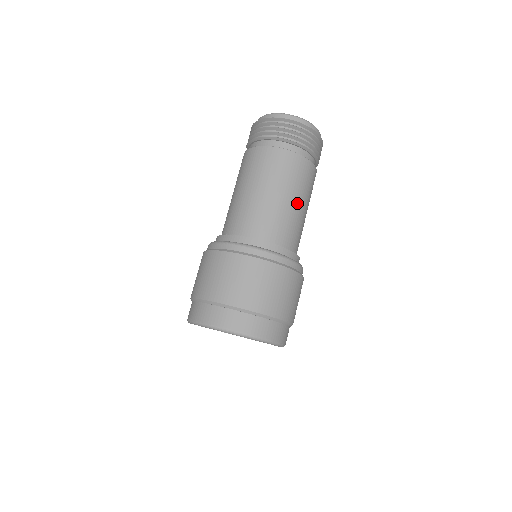
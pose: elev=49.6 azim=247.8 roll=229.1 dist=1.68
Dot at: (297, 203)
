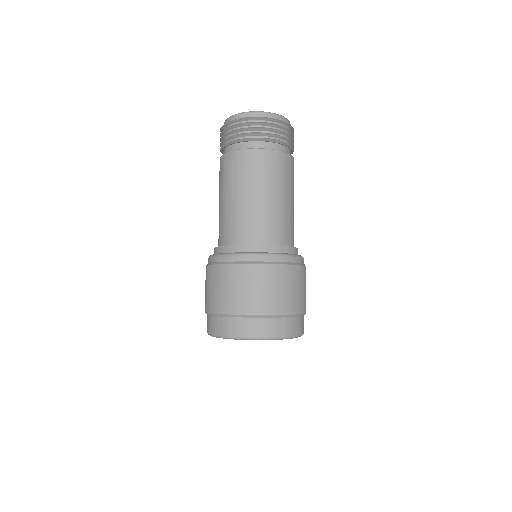
Dot at: (258, 196)
